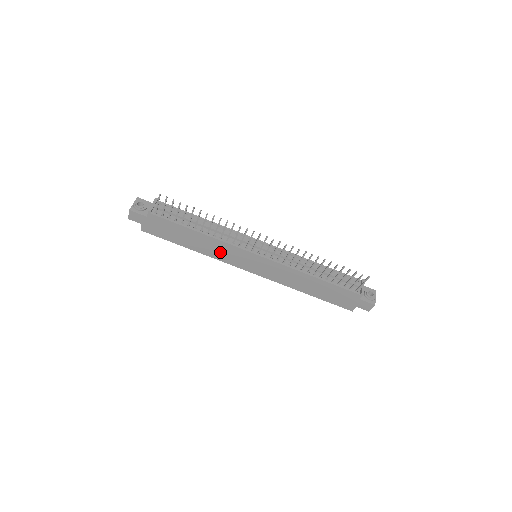
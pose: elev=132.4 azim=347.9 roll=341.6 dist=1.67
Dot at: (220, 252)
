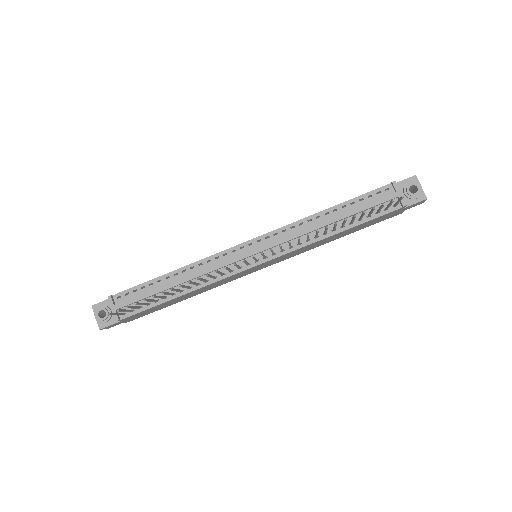
Dot at: (218, 284)
